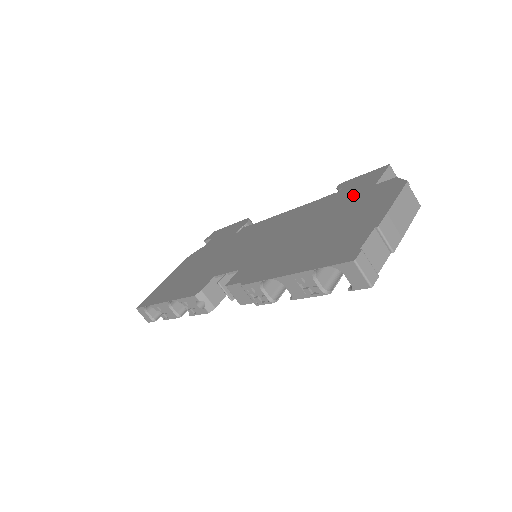
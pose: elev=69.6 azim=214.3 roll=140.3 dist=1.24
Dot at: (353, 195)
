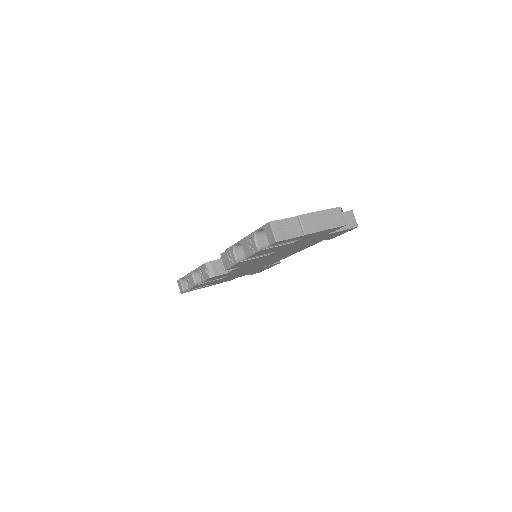
Dot at: occluded
